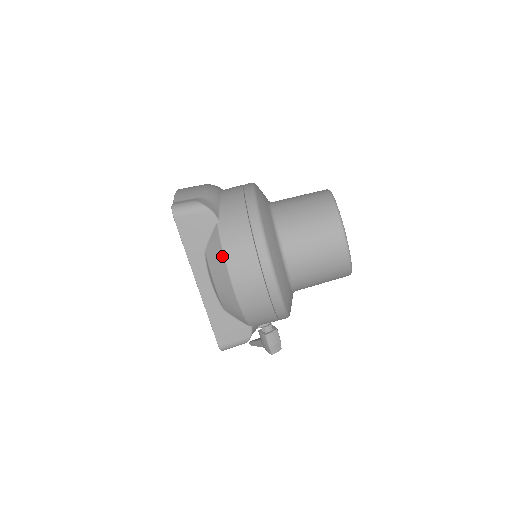
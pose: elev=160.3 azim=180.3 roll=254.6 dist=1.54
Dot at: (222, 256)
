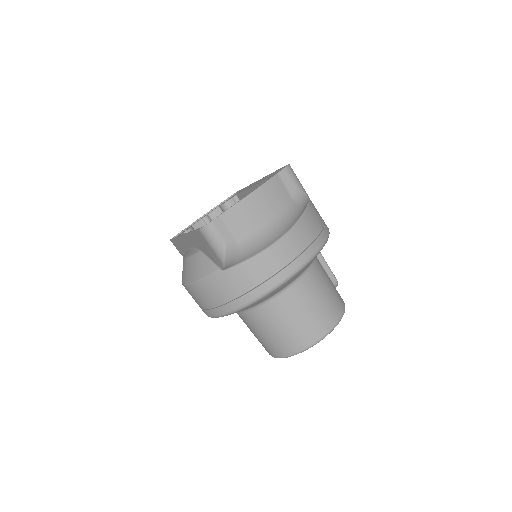
Dot at: (195, 279)
